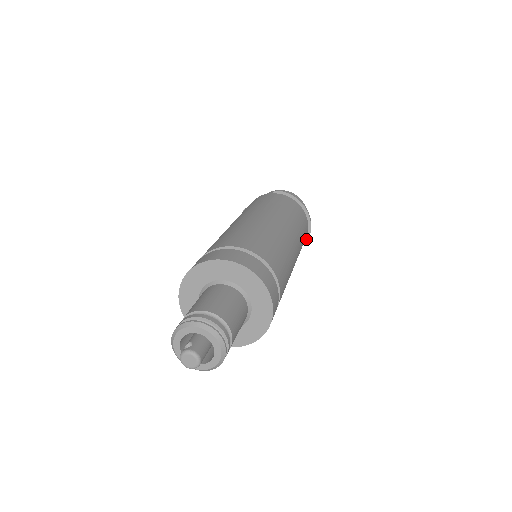
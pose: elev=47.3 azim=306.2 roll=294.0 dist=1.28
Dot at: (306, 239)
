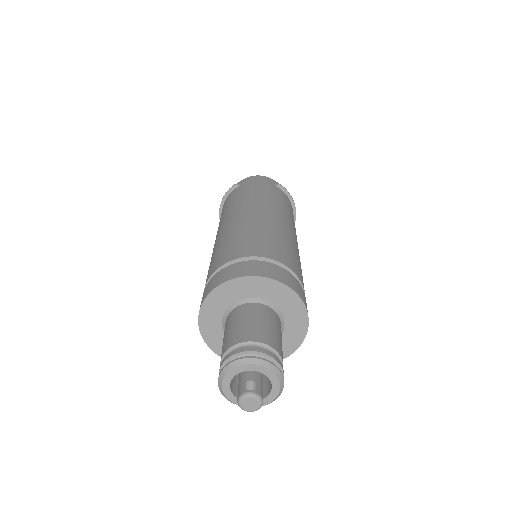
Dot at: occluded
